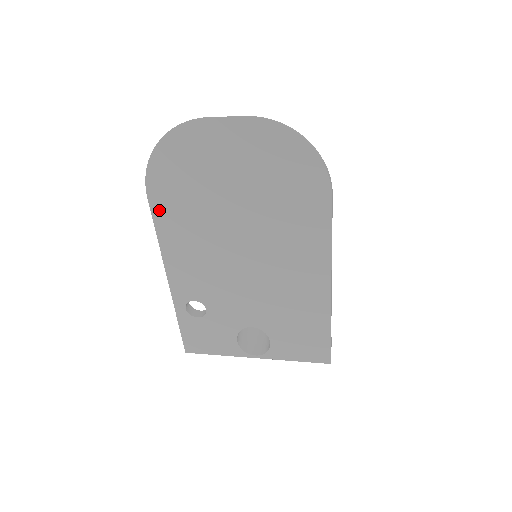
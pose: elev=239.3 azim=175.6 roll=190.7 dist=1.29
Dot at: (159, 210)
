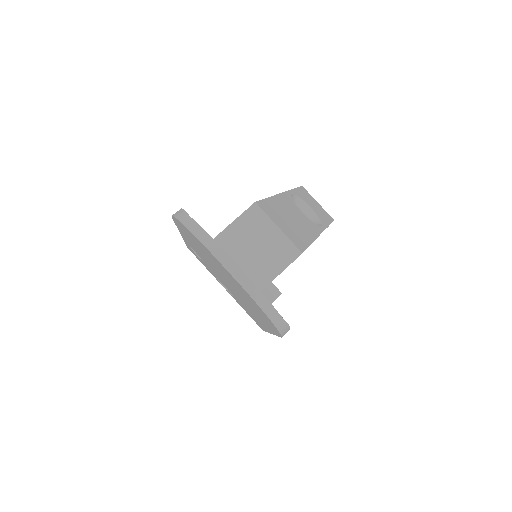
Dot at: occluded
